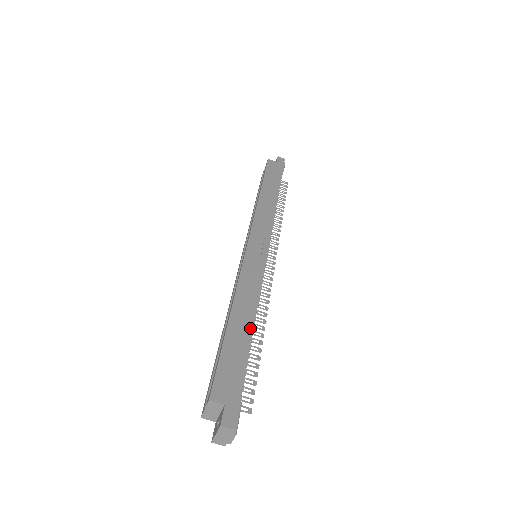
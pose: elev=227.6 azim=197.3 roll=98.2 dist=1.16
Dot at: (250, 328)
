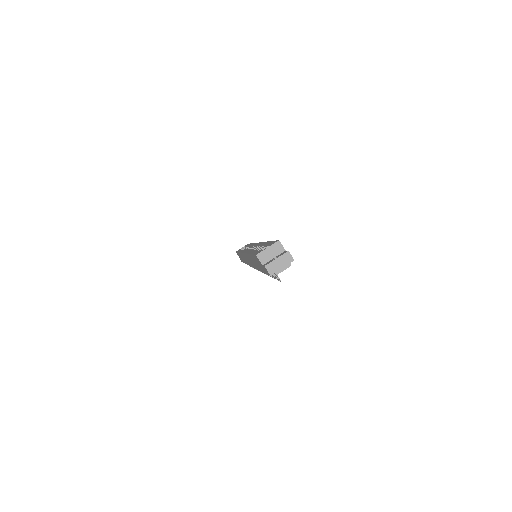
Dot at: occluded
